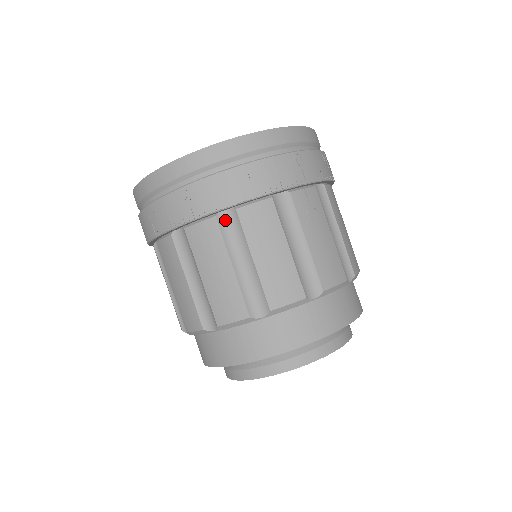
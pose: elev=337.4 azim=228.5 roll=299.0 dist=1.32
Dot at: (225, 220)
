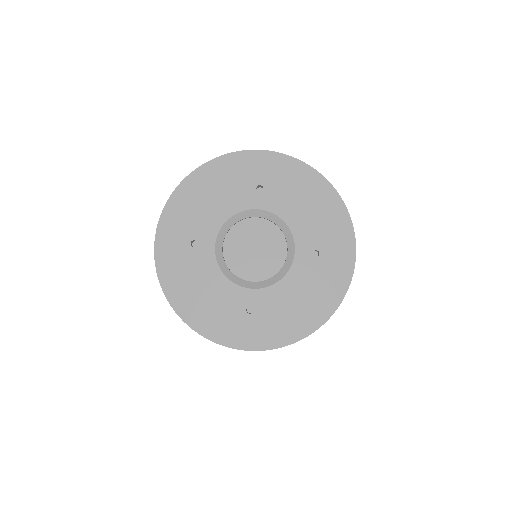
Dot at: occluded
